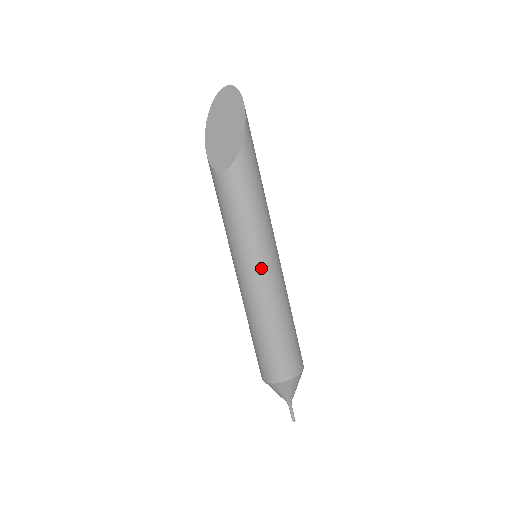
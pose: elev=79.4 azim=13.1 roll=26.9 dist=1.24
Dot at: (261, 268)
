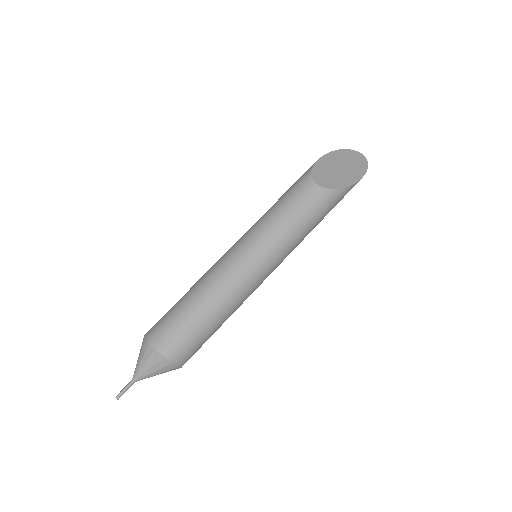
Dot at: (259, 265)
